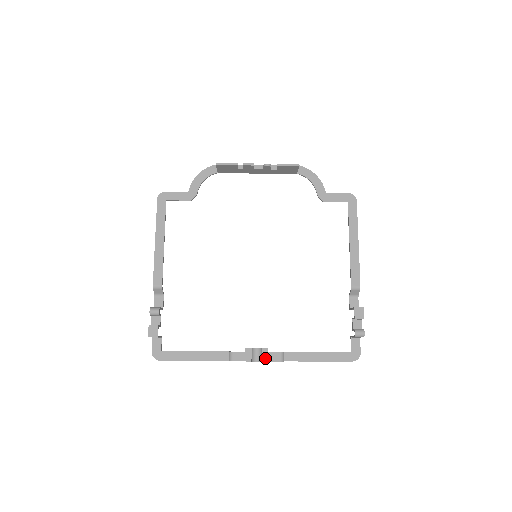
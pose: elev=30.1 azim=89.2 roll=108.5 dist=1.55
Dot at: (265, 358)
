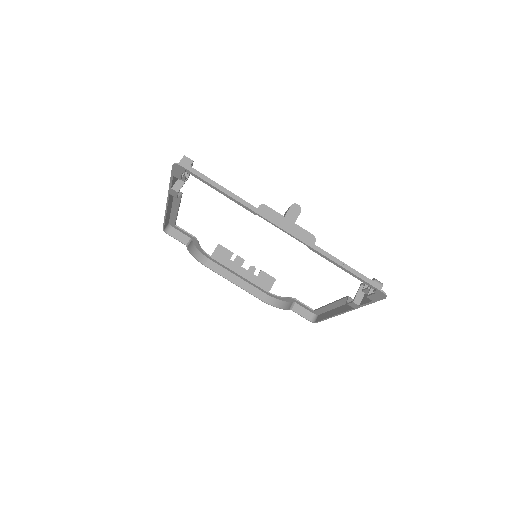
Dot at: (297, 226)
